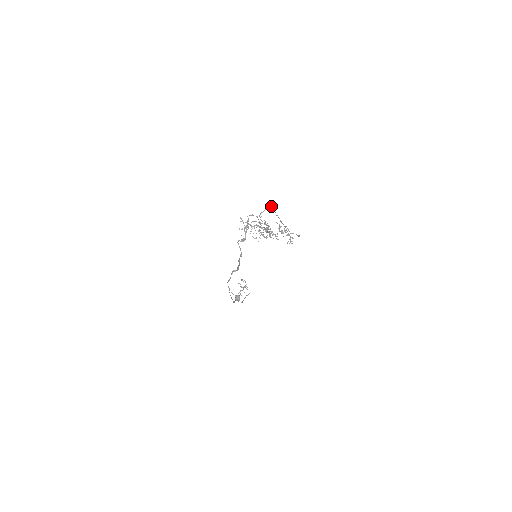
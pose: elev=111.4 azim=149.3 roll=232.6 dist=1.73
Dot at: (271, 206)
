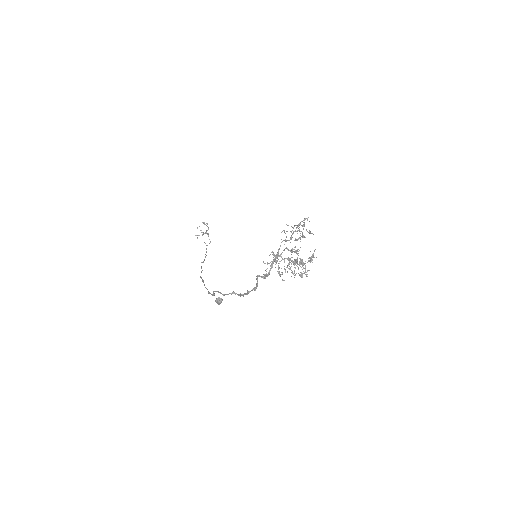
Dot at: (305, 218)
